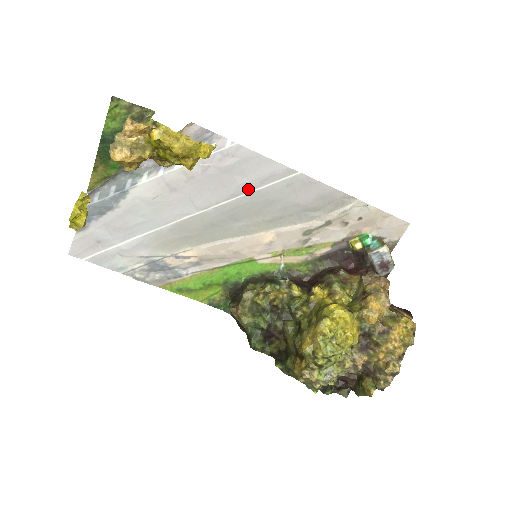
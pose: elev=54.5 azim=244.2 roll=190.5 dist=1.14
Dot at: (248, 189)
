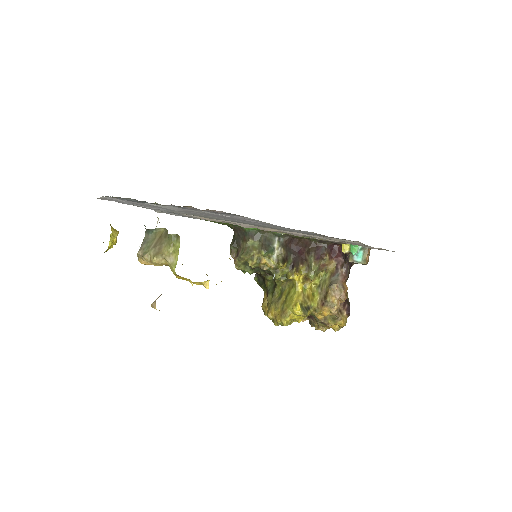
Dot at: occluded
